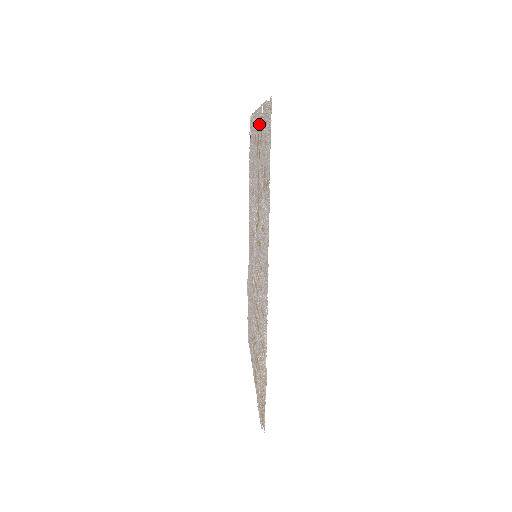
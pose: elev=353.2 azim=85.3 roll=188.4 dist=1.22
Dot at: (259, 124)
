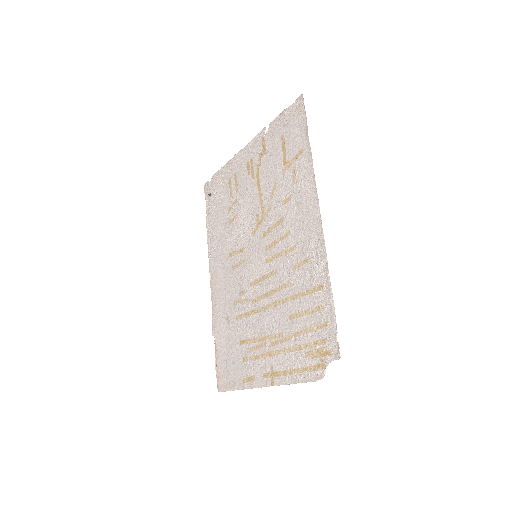
Dot at: (254, 150)
